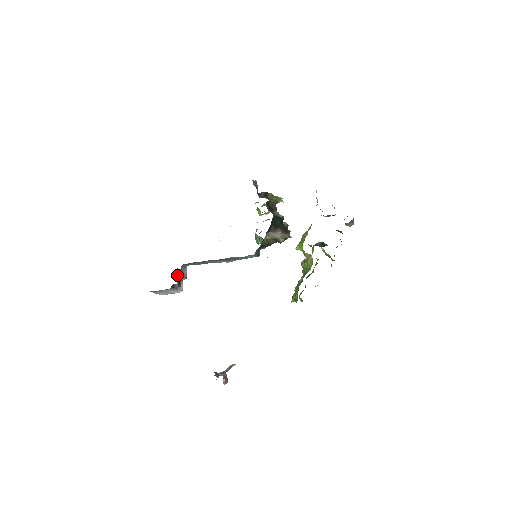
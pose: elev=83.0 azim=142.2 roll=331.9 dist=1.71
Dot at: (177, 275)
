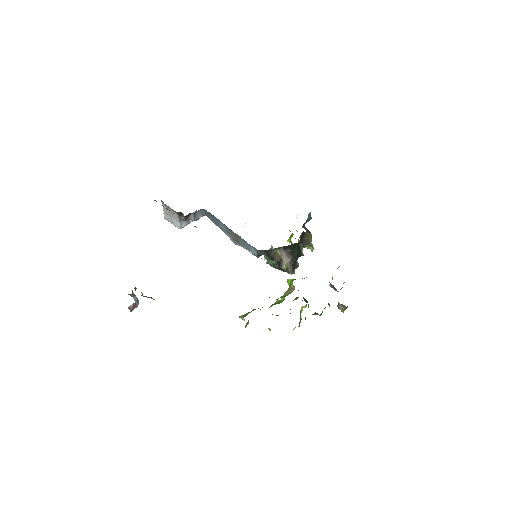
Dot at: occluded
